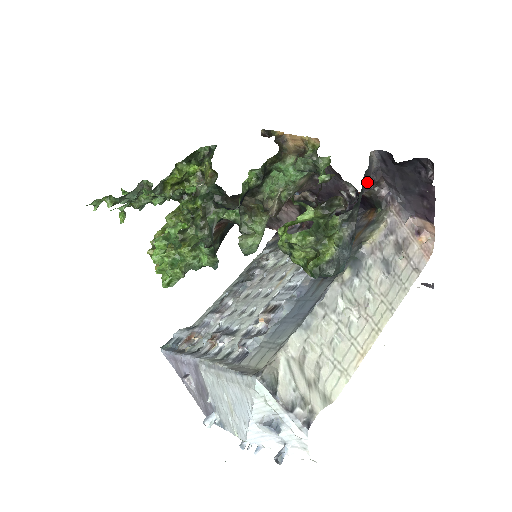
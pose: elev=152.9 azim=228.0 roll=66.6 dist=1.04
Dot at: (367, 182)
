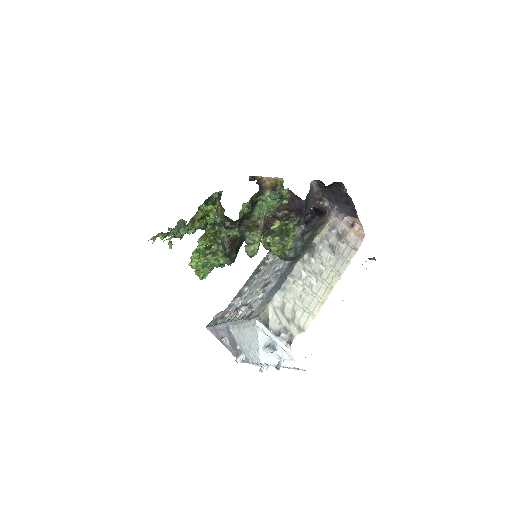
Dot at: (311, 200)
